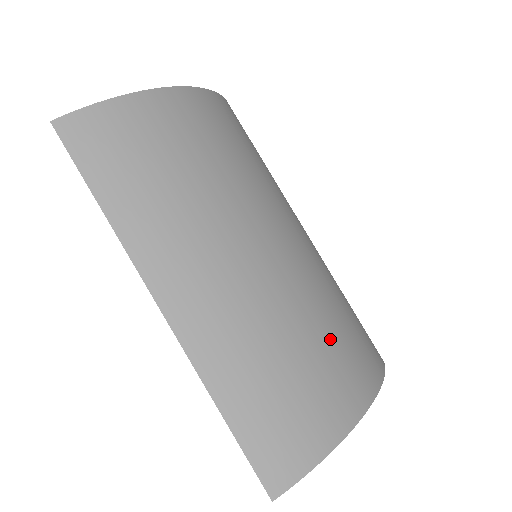
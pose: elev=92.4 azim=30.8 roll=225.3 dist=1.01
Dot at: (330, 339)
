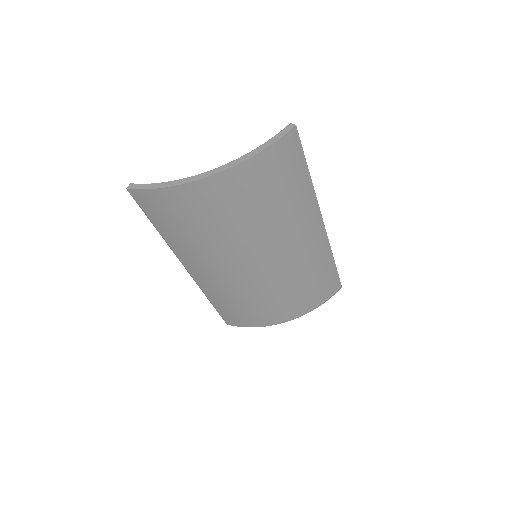
Dot at: (284, 298)
